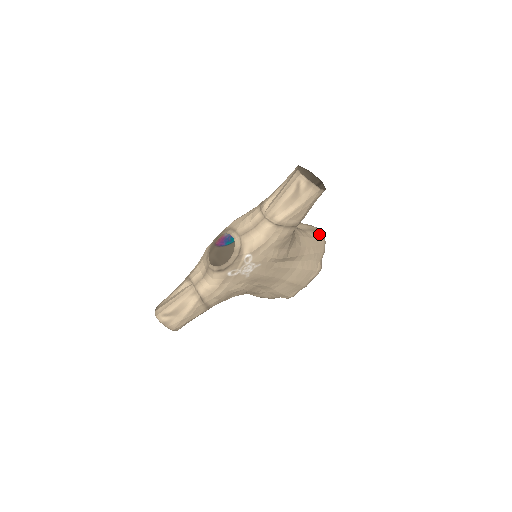
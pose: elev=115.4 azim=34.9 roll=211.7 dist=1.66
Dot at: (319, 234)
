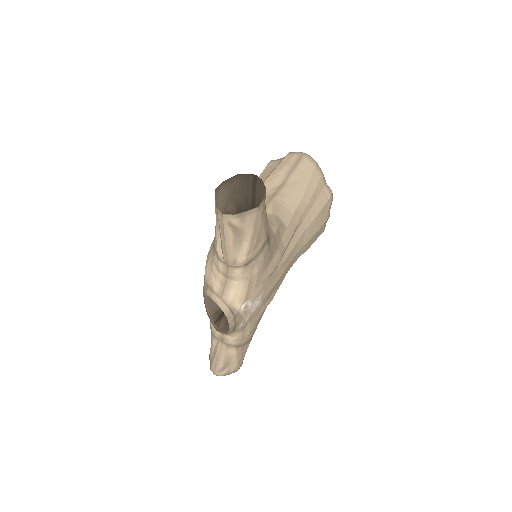
Dot at: (303, 163)
